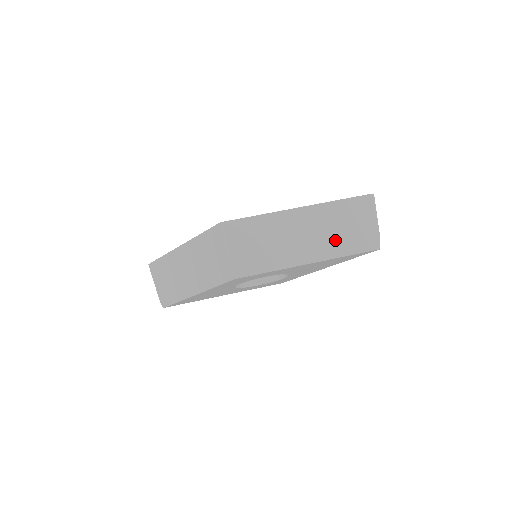
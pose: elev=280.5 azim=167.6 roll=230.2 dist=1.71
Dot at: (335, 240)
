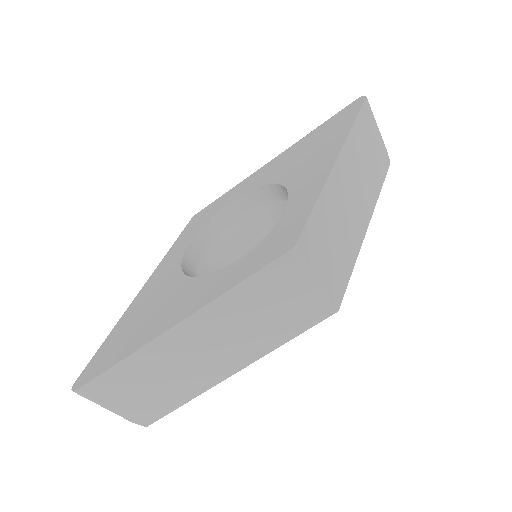
Dot at: (370, 179)
